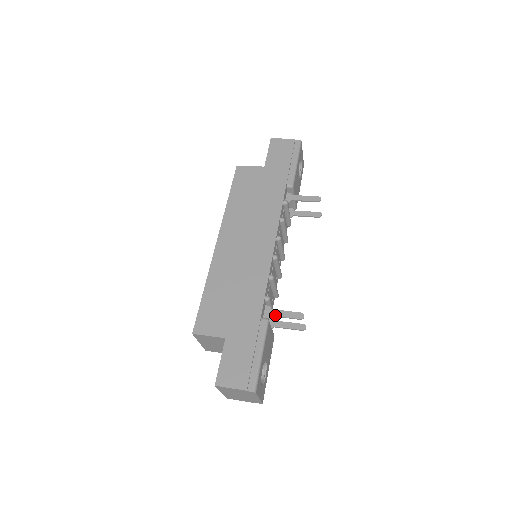
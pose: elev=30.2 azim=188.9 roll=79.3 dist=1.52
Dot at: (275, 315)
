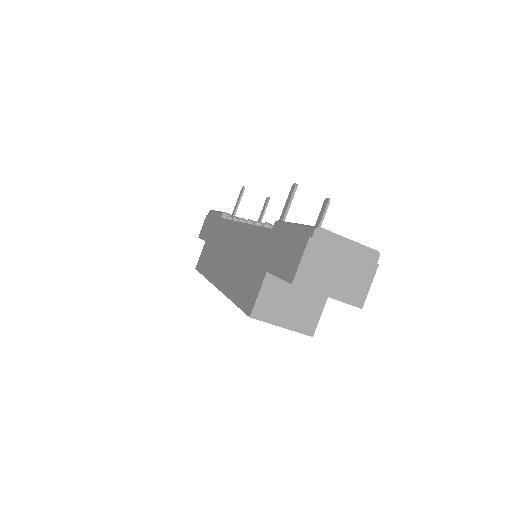
Dot at: (282, 218)
